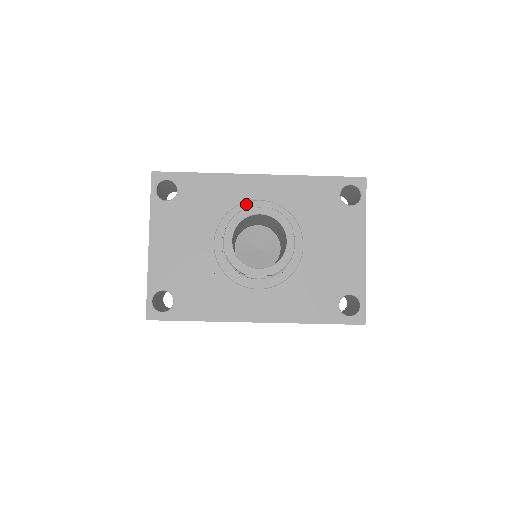
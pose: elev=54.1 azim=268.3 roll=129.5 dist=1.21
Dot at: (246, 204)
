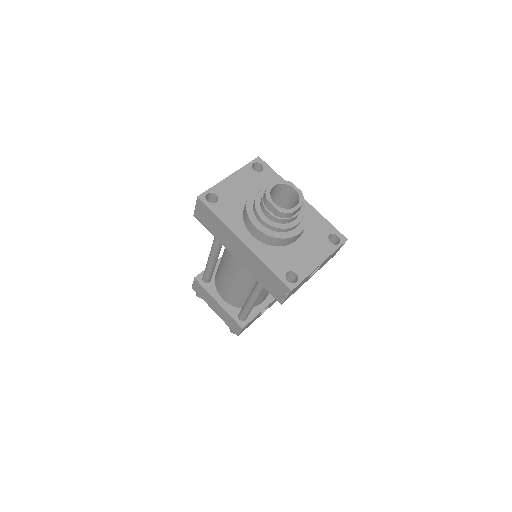
Dot at: occluded
